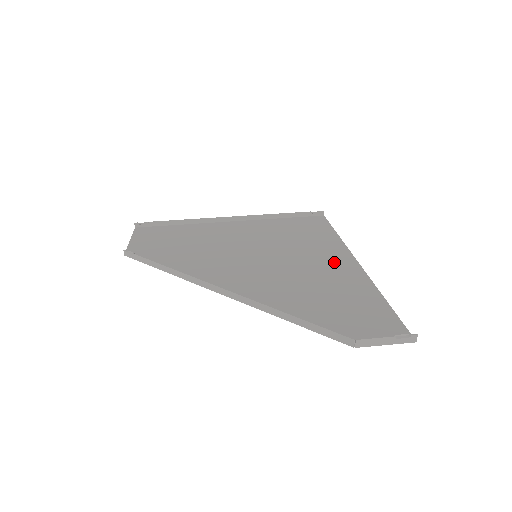
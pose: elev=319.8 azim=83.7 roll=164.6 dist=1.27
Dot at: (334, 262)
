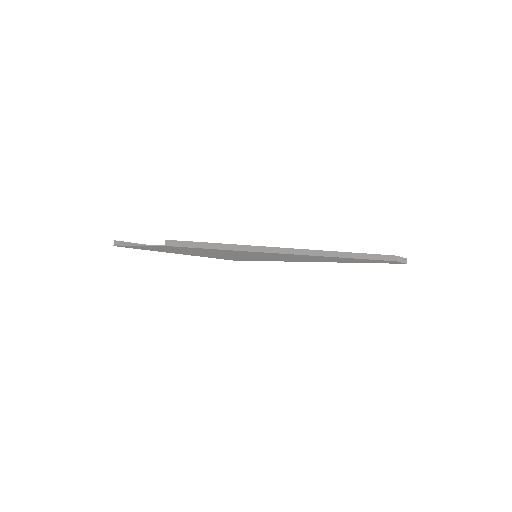
Dot at: occluded
